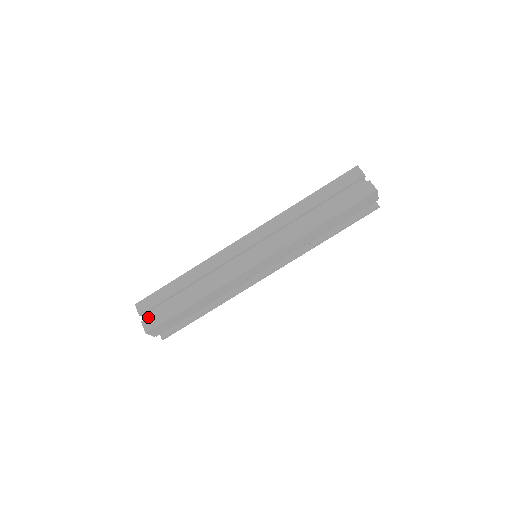
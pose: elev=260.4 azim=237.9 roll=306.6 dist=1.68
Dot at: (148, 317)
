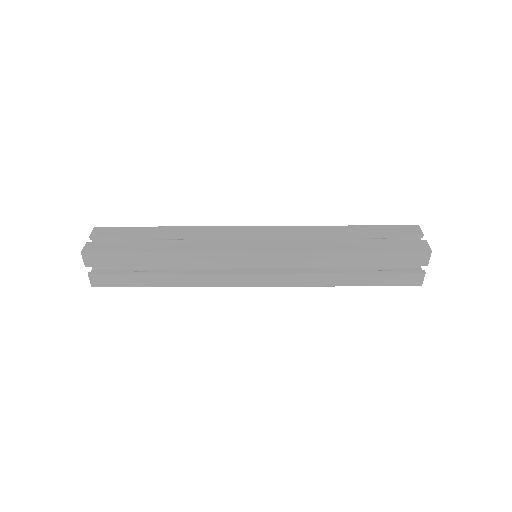
Dot at: (98, 275)
